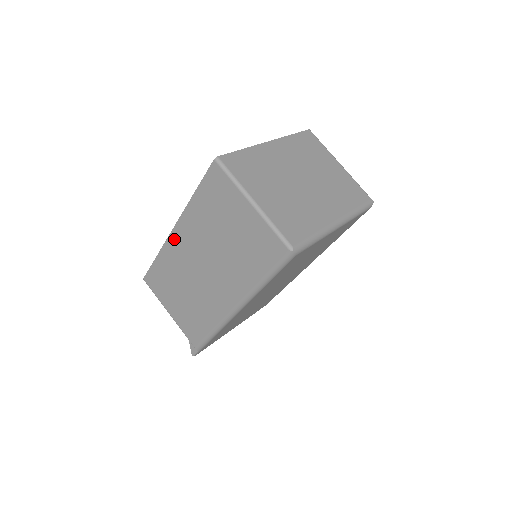
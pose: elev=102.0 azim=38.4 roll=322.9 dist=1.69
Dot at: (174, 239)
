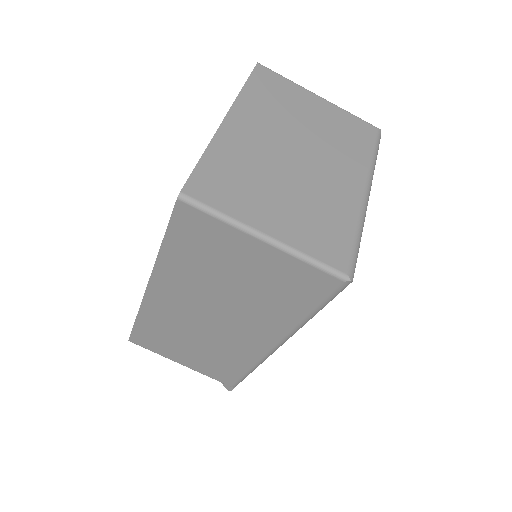
Dot at: (153, 298)
